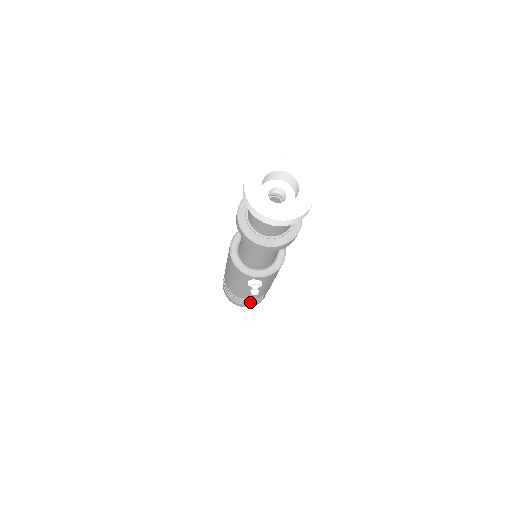
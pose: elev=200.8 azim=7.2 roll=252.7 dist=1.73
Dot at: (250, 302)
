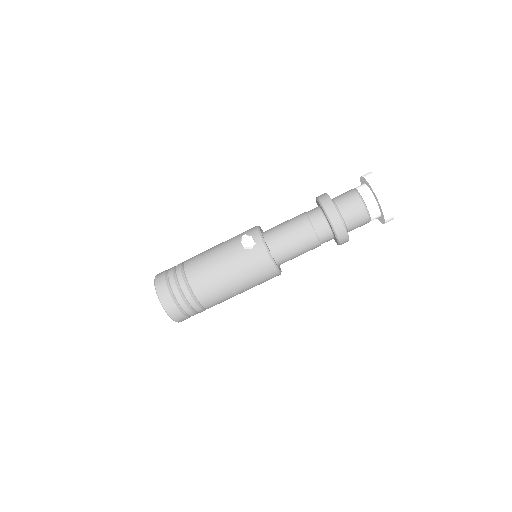
Dot at: (176, 284)
